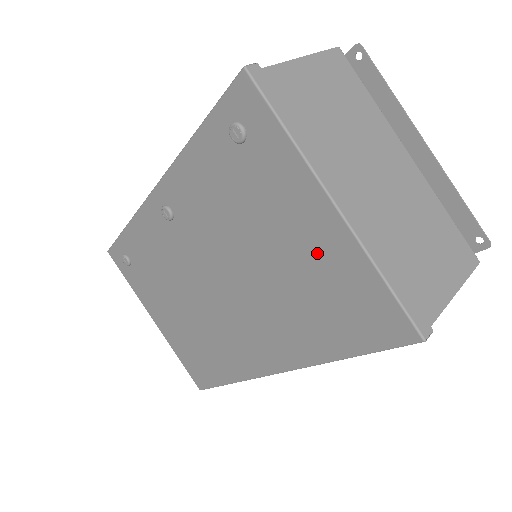
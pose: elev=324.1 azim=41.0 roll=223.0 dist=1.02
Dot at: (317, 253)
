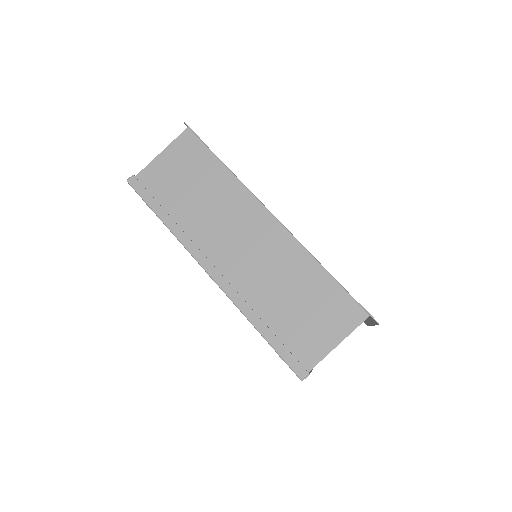
Dot at: occluded
